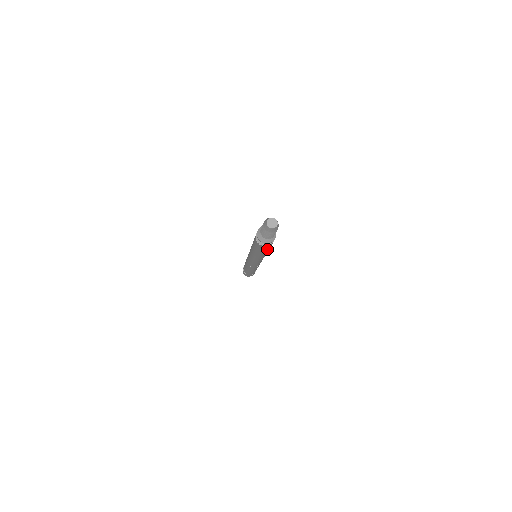
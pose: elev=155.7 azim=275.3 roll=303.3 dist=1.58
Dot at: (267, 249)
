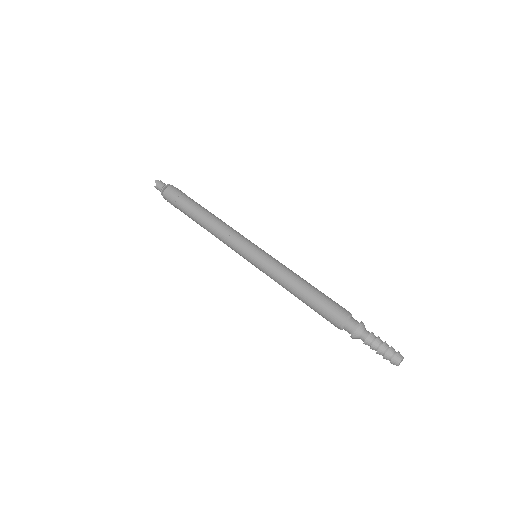
Dot at: occluded
